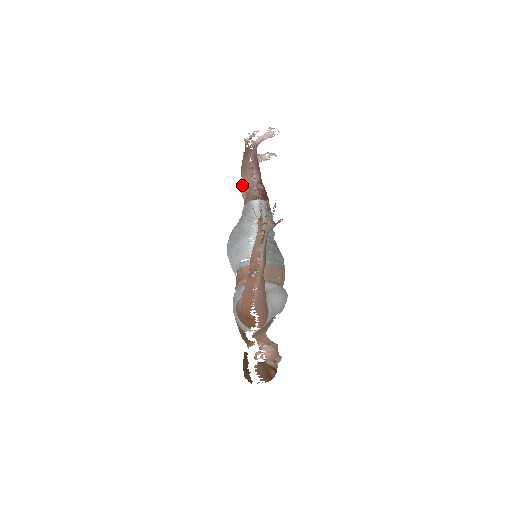
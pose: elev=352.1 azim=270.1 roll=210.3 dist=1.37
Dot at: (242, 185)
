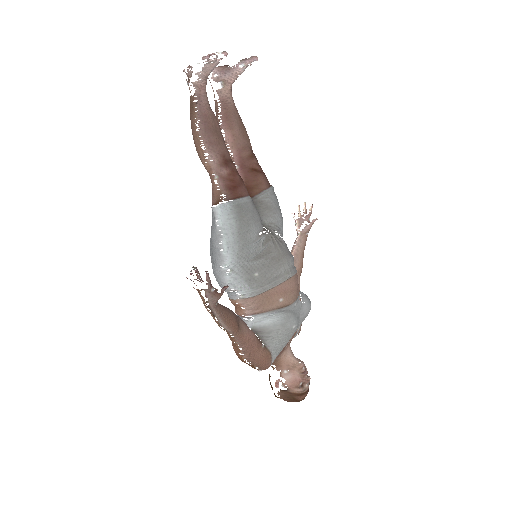
Dot at: occluded
